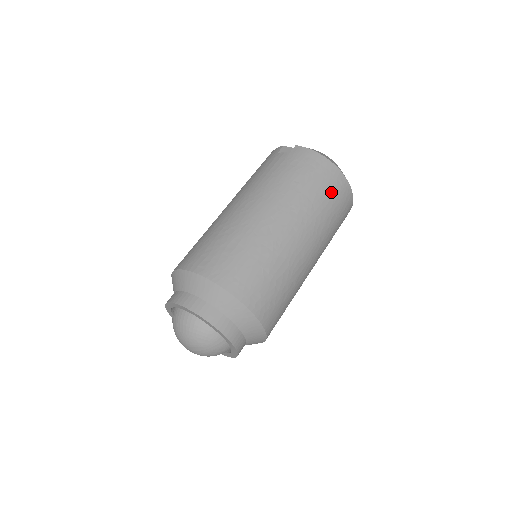
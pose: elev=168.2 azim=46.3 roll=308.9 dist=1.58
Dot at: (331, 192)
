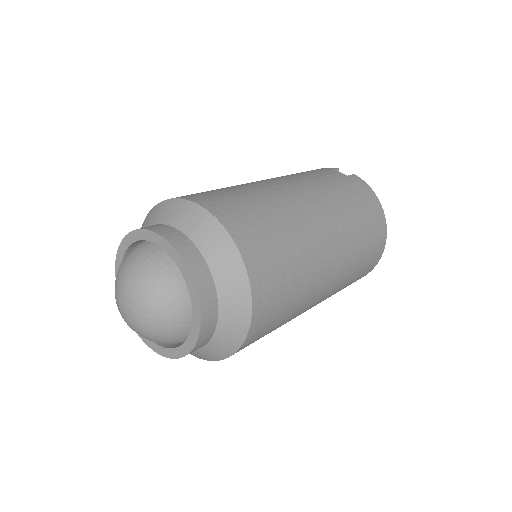
Dot at: (372, 239)
